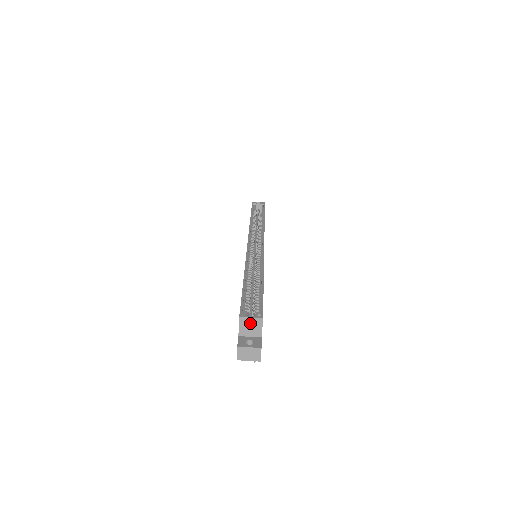
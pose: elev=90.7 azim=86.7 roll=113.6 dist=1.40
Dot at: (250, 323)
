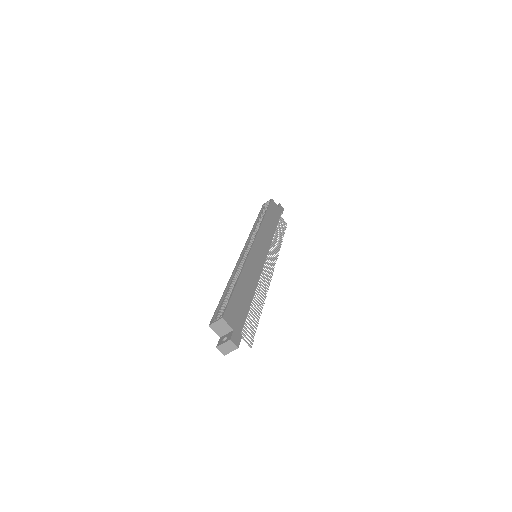
Dot at: (218, 326)
